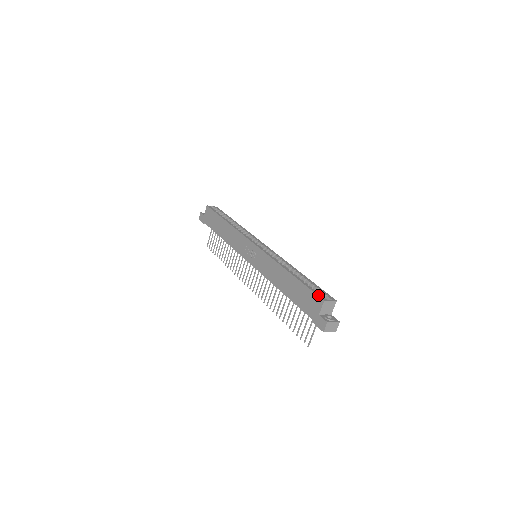
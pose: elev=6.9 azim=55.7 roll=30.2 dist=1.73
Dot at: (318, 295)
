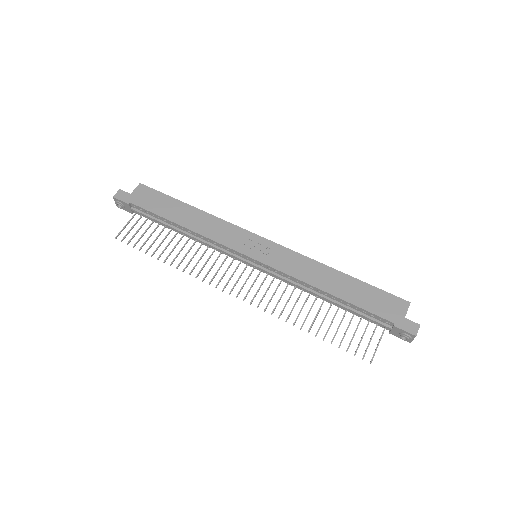
Dot at: (399, 297)
